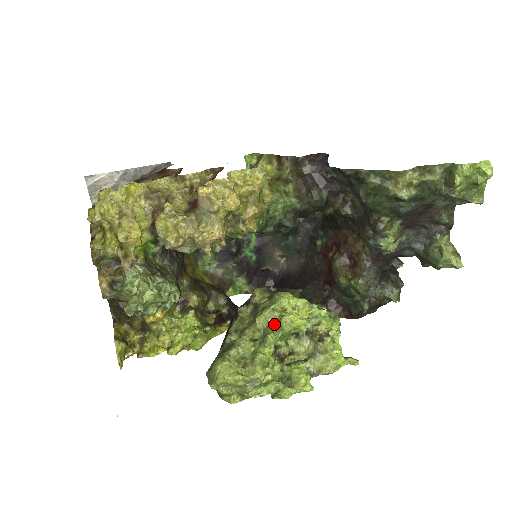
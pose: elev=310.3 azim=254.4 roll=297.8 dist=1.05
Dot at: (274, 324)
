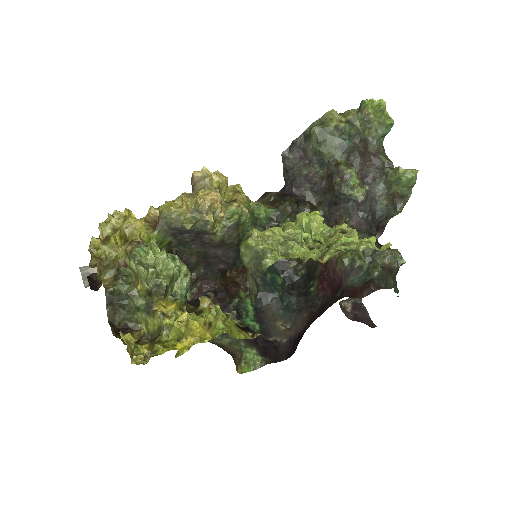
Dot at: occluded
